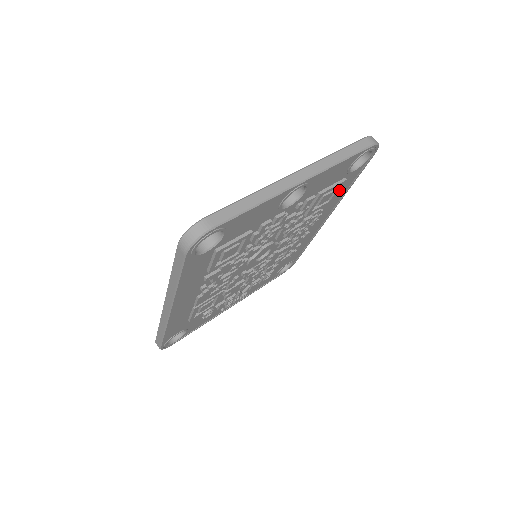
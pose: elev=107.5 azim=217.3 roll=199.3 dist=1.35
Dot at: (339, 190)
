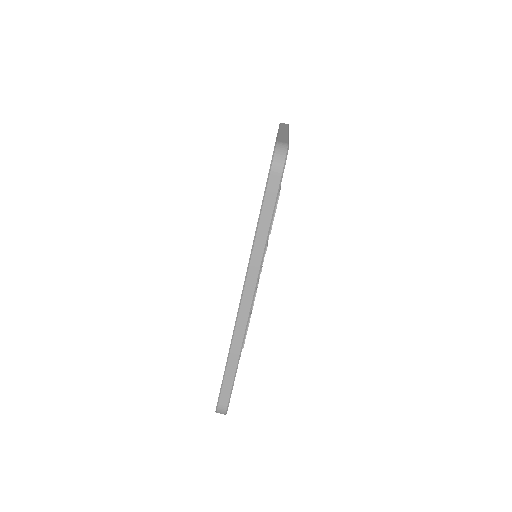
Dot at: occluded
